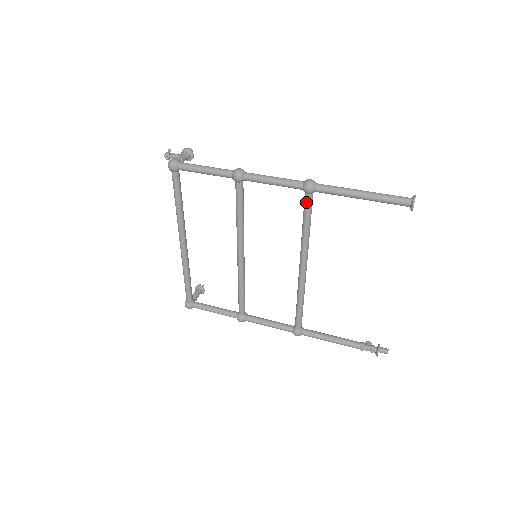
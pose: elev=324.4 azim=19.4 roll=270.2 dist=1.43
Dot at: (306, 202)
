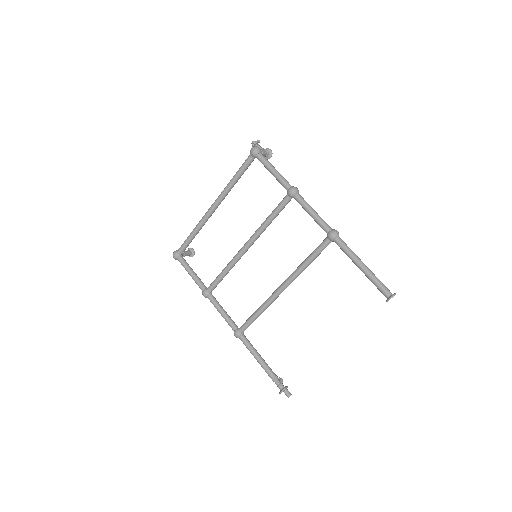
Dot at: (323, 244)
